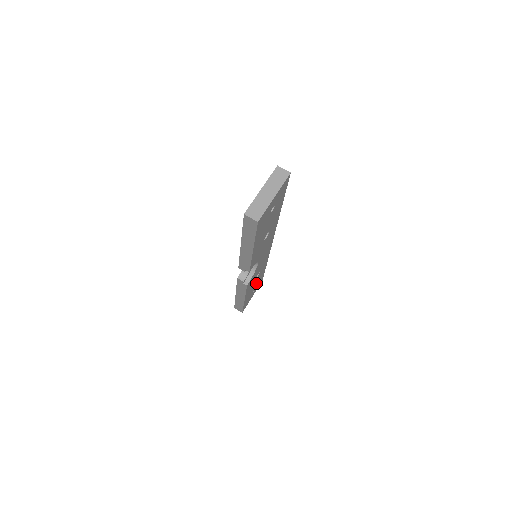
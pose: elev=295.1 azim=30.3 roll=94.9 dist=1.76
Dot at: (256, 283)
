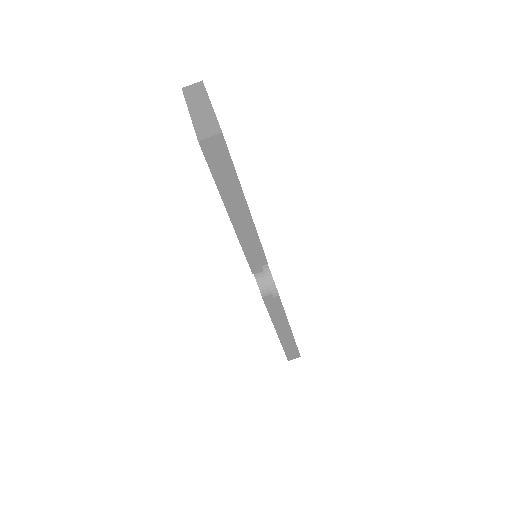
Dot at: occluded
